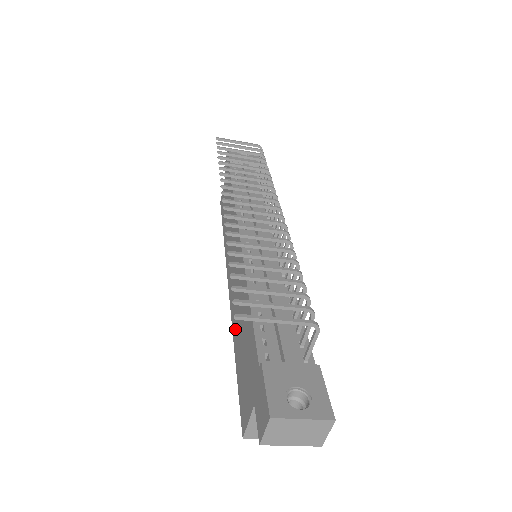
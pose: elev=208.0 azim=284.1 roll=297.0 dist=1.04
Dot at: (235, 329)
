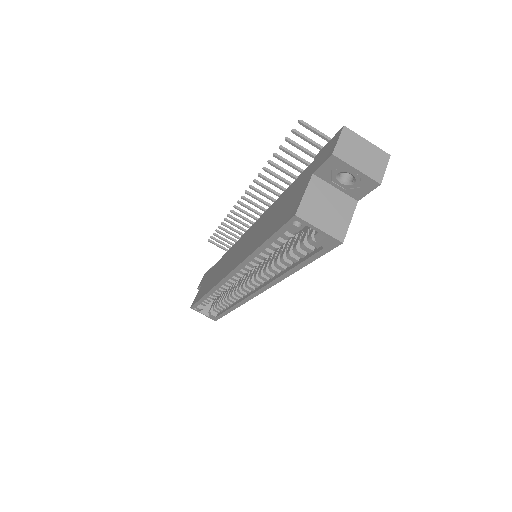
Dot at: (253, 246)
